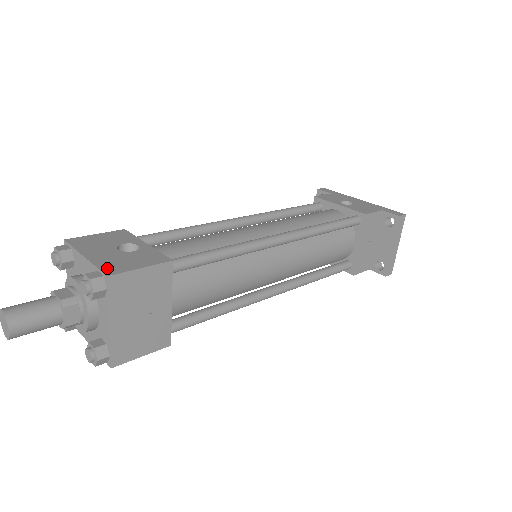
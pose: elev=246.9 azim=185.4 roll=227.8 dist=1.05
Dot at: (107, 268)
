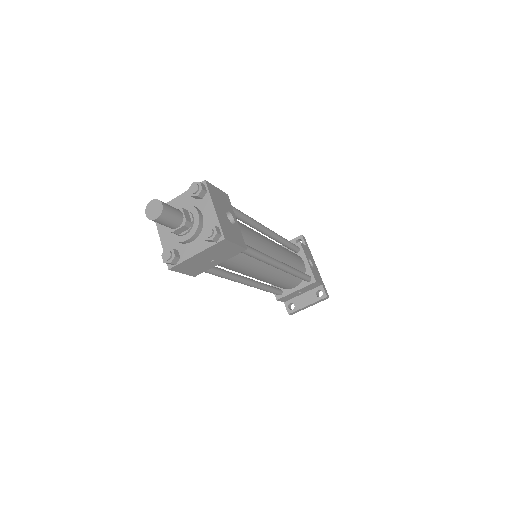
Dot at: (224, 231)
